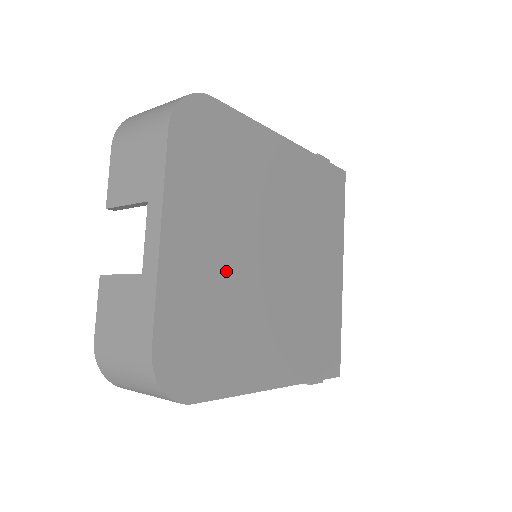
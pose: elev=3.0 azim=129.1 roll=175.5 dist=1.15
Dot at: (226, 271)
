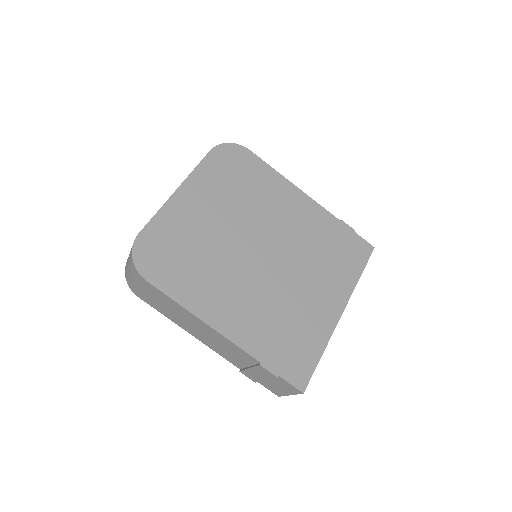
Dot at: (214, 233)
